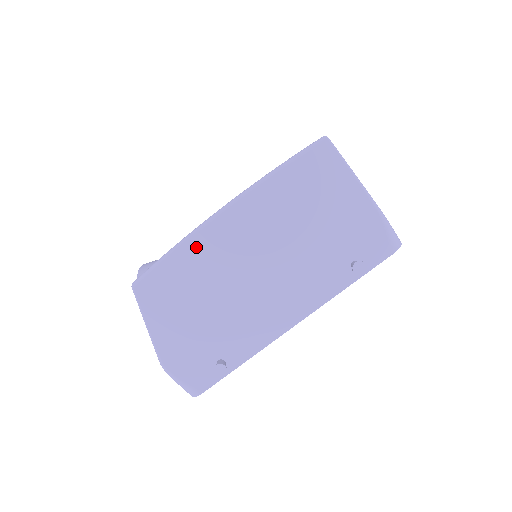
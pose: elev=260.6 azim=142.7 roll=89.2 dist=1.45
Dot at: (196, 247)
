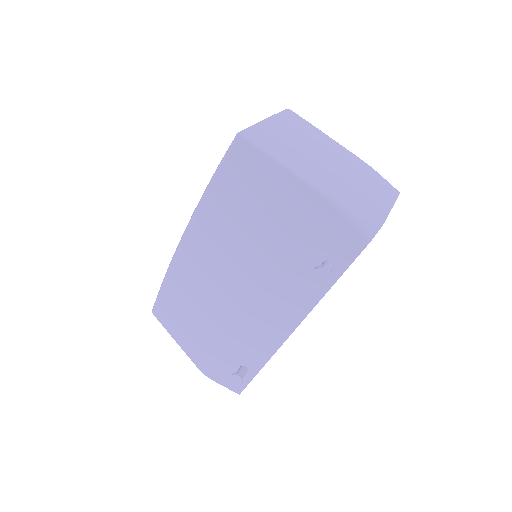
Dot at: (179, 274)
